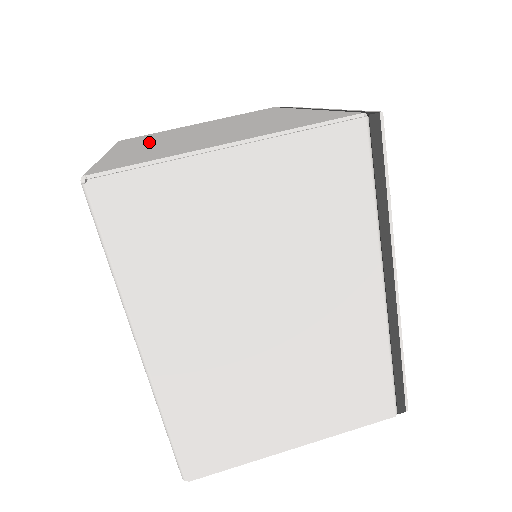
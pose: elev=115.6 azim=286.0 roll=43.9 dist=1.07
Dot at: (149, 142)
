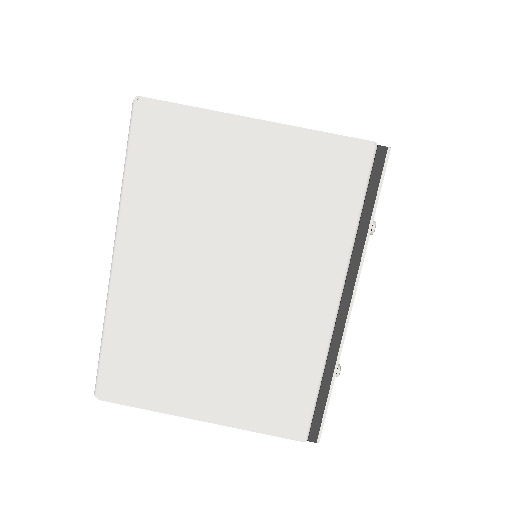
Dot at: occluded
